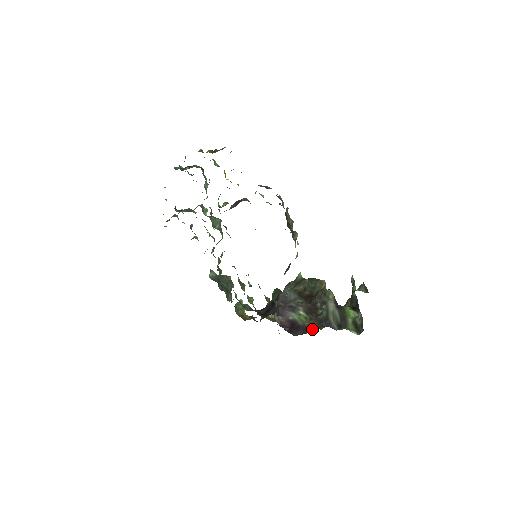
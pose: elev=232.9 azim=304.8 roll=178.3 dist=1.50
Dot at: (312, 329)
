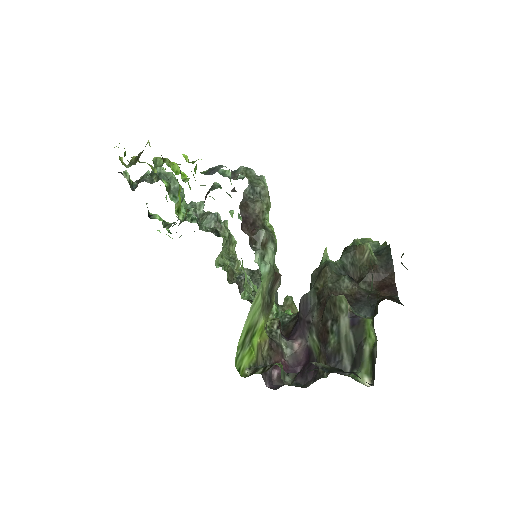
Dot at: (317, 376)
